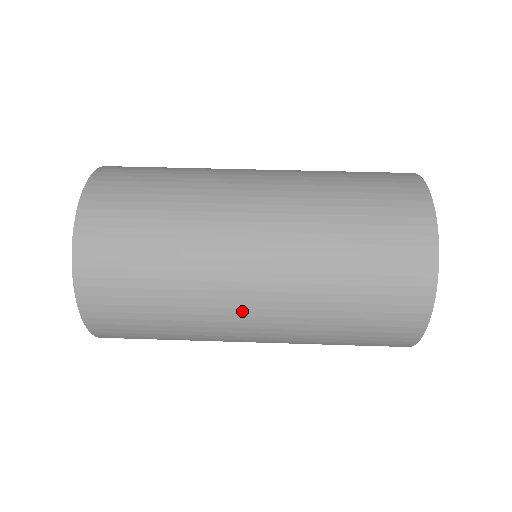
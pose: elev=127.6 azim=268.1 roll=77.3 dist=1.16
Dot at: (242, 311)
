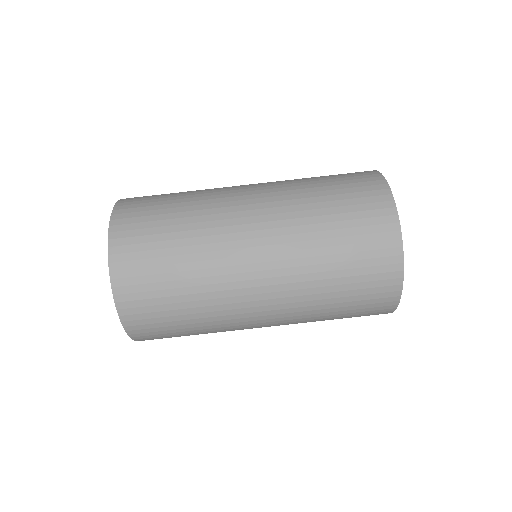
Dot at: occluded
